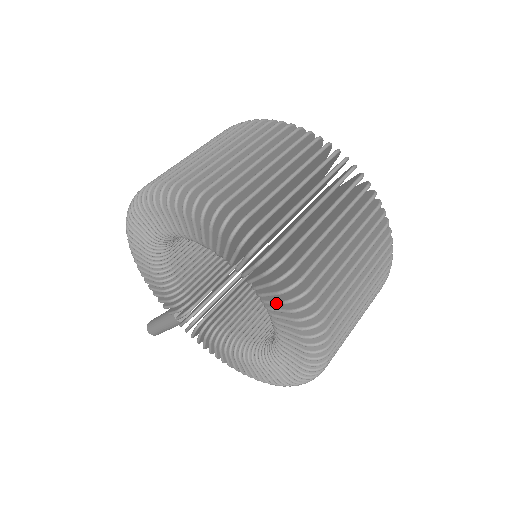
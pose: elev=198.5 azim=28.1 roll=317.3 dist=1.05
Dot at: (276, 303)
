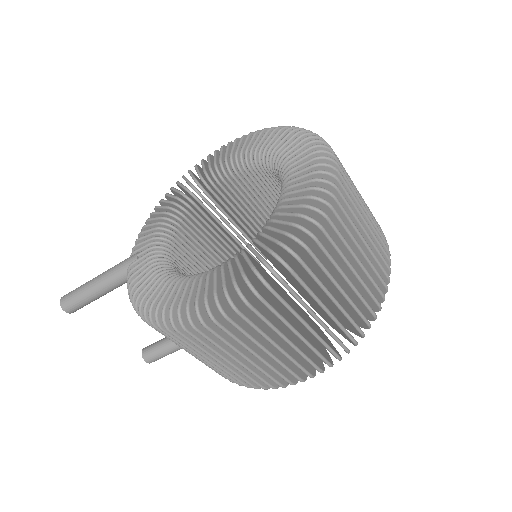
Dot at: (303, 174)
